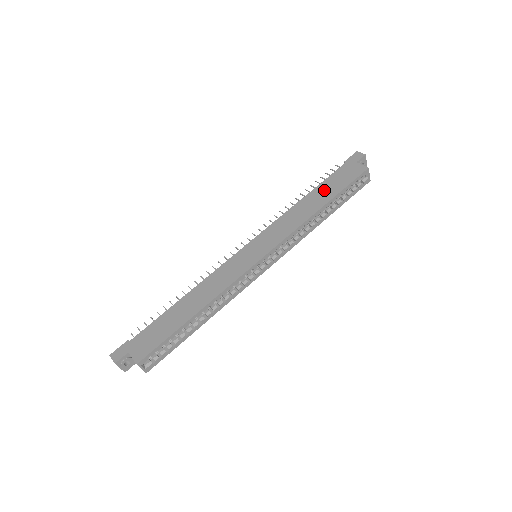
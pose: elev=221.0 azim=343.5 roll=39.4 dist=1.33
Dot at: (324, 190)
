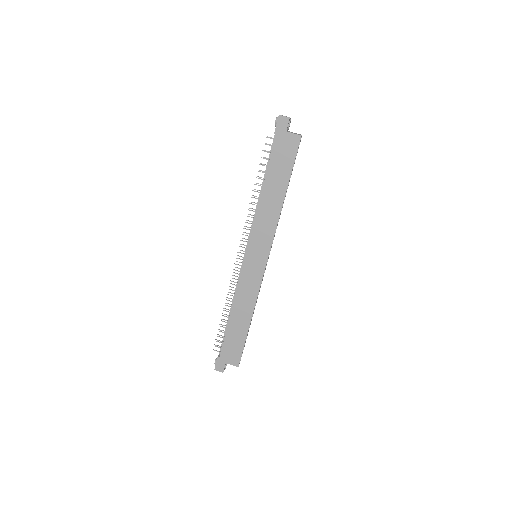
Dot at: (276, 177)
